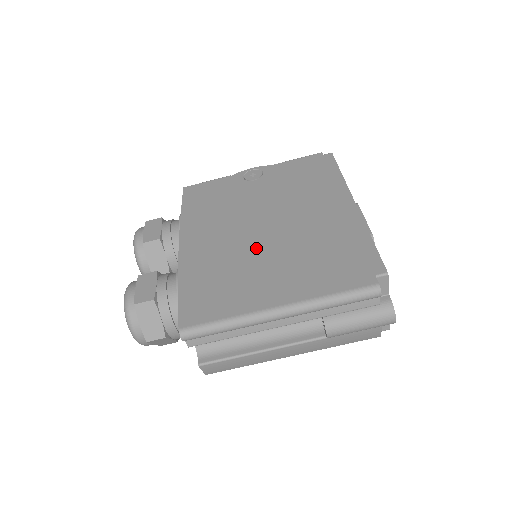
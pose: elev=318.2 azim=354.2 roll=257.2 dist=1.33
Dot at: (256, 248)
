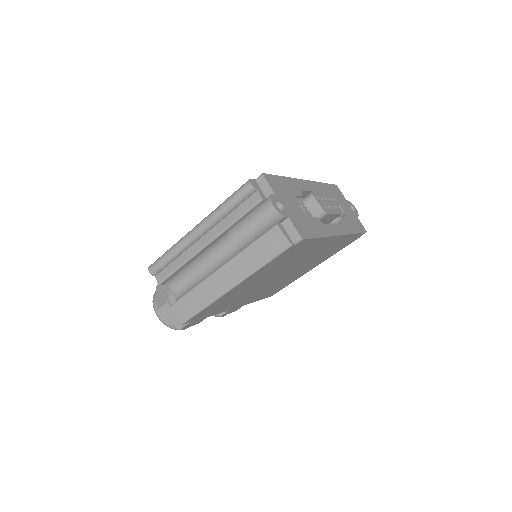
Dot at: occluded
